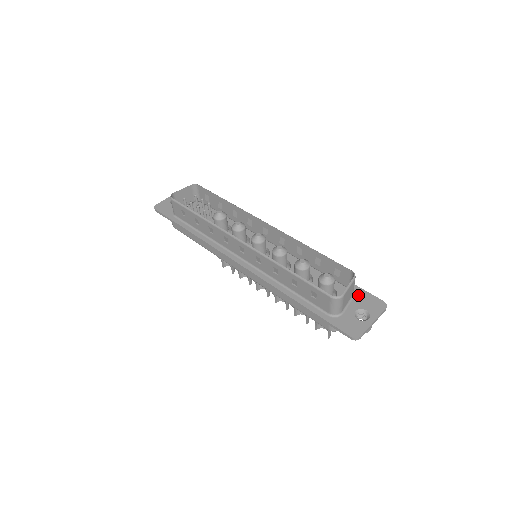
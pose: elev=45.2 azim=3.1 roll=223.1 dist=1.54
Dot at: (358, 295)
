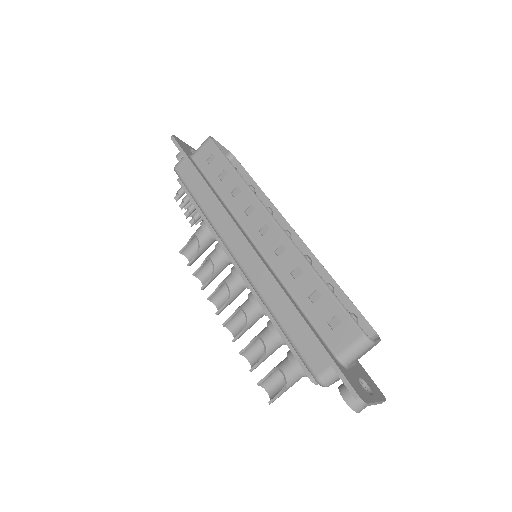
Dot at: (359, 367)
